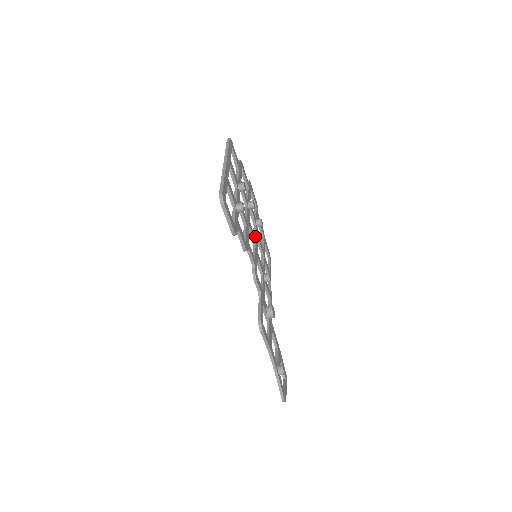
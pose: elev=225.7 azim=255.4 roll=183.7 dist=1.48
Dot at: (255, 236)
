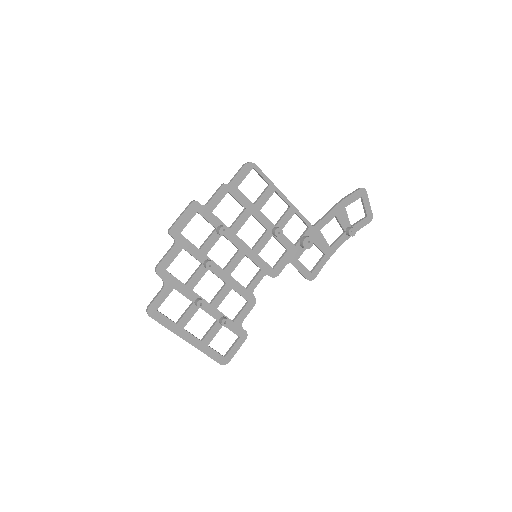
Dot at: occluded
